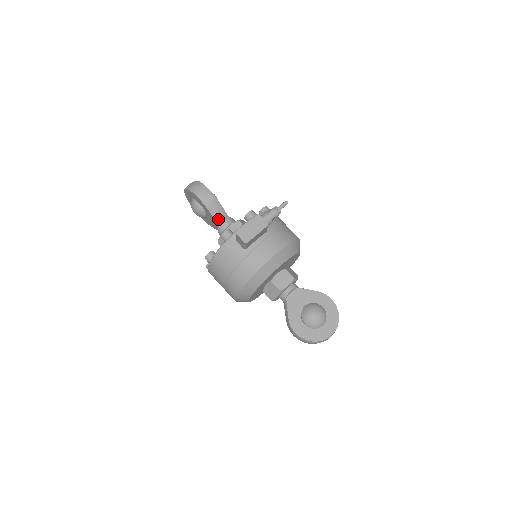
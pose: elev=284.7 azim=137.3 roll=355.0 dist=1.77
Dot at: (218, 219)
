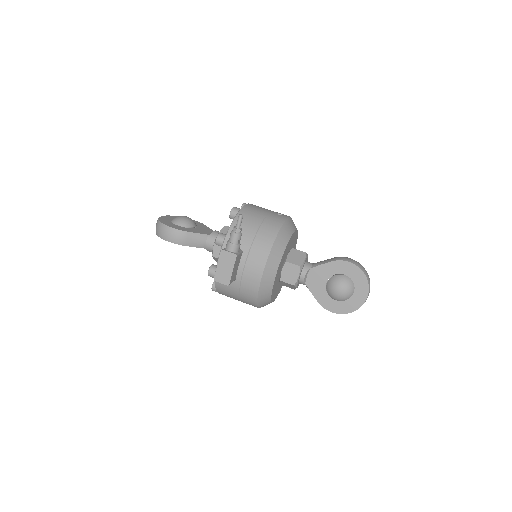
Dot at: (200, 245)
